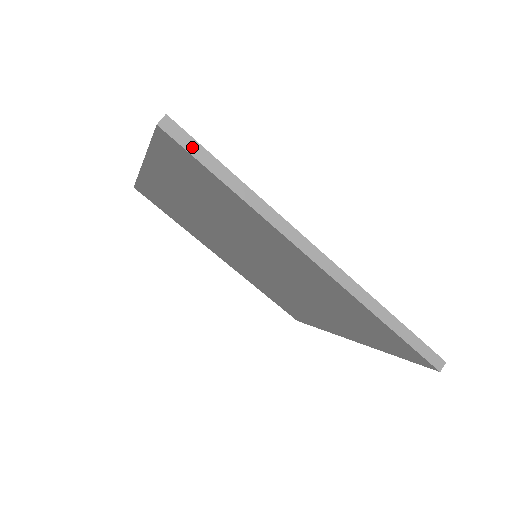
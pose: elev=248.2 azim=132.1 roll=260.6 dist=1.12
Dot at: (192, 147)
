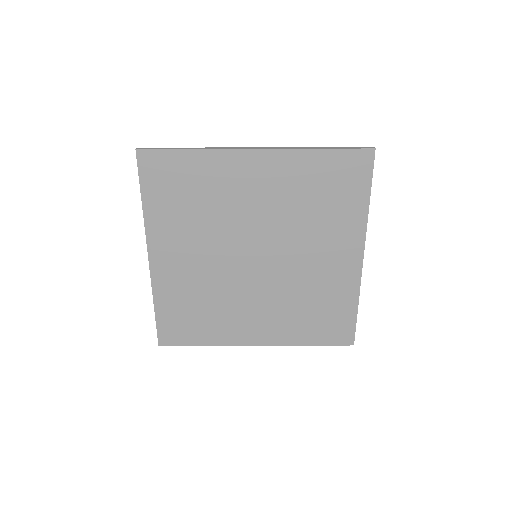
Dot at: (158, 149)
